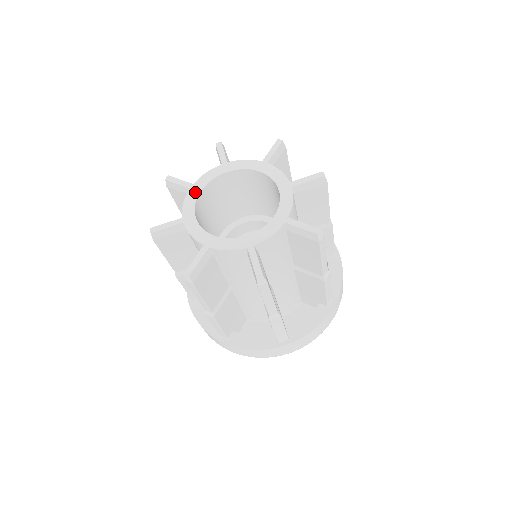
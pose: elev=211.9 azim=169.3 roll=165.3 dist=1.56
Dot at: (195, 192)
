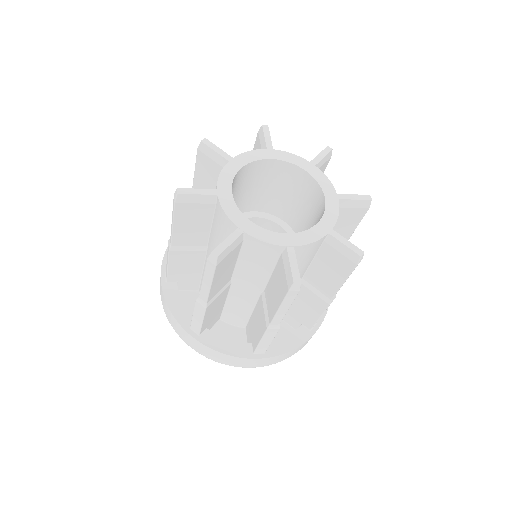
Dot at: (227, 197)
